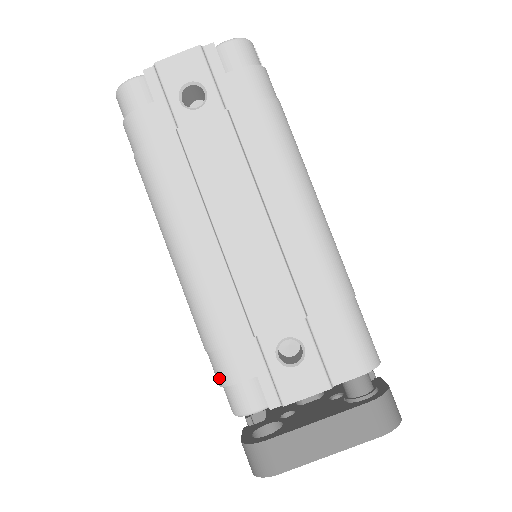
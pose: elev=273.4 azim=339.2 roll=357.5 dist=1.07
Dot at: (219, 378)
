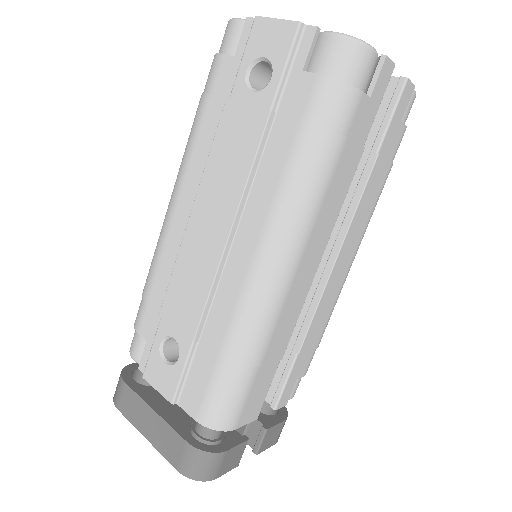
Dot at: occluded
